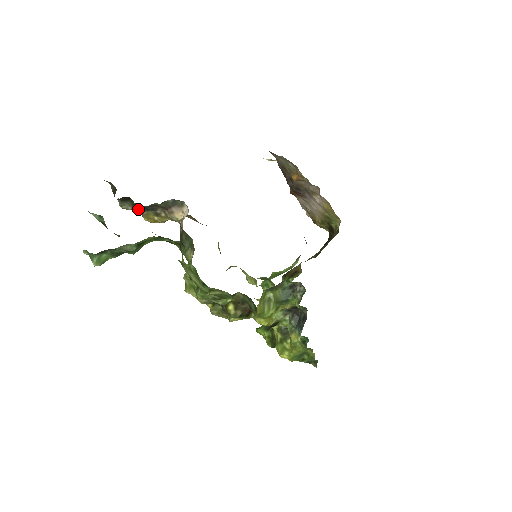
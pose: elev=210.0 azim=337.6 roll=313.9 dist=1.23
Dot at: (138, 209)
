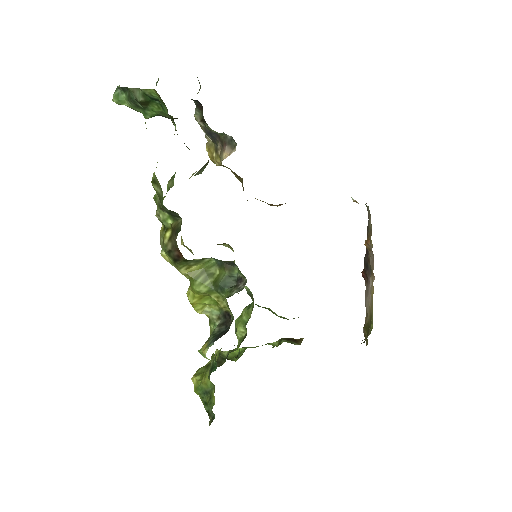
Dot at: (206, 131)
